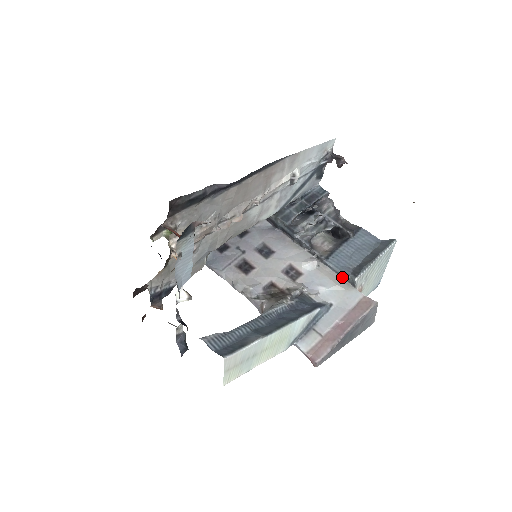
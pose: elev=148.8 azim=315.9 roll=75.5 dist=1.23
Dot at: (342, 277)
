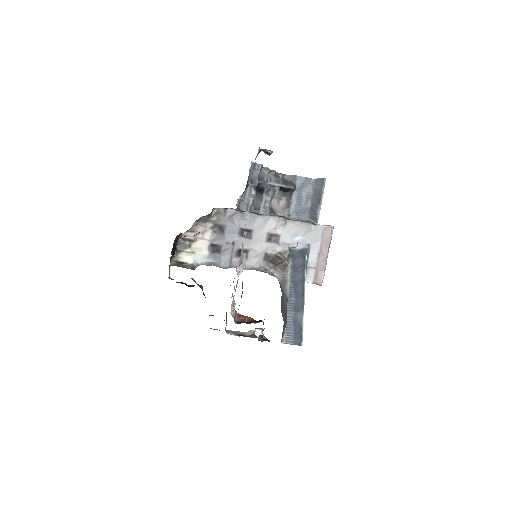
Dot at: (305, 222)
